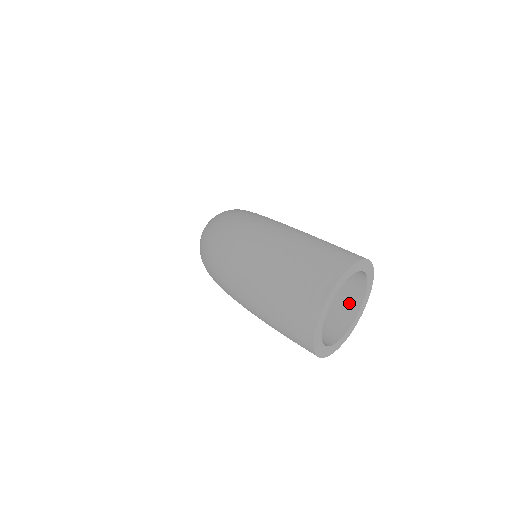
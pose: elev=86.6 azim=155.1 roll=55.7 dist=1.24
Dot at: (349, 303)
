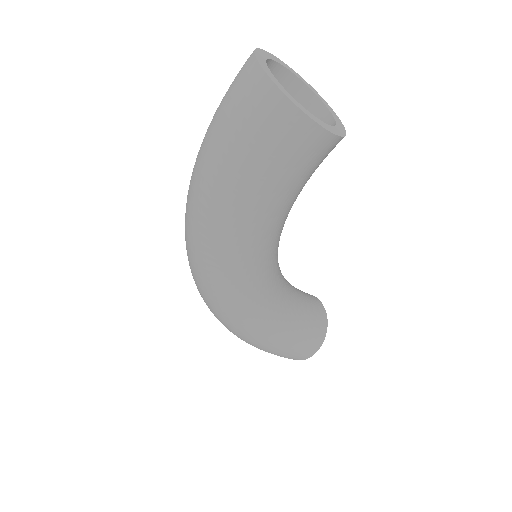
Dot at: occluded
